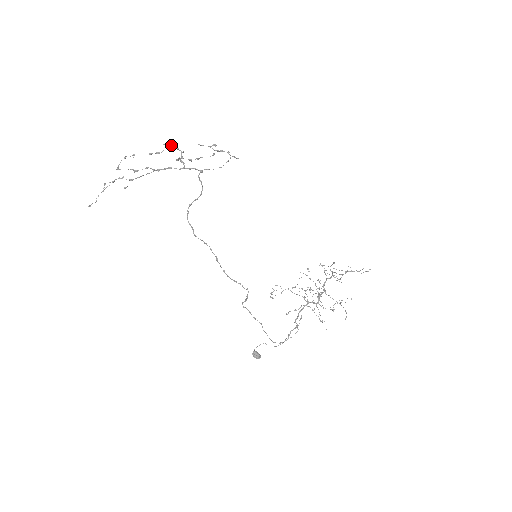
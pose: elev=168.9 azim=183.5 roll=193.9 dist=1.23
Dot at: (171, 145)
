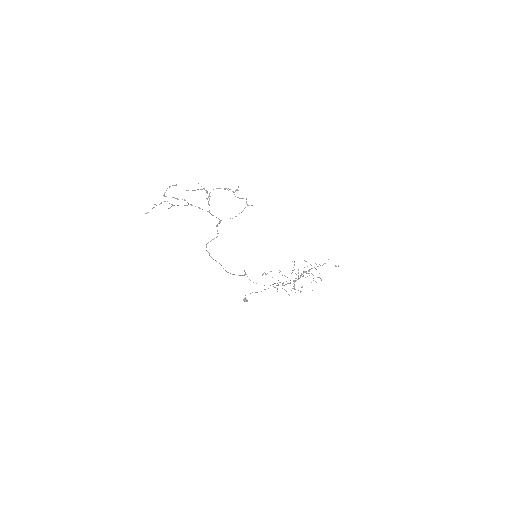
Dot at: (203, 188)
